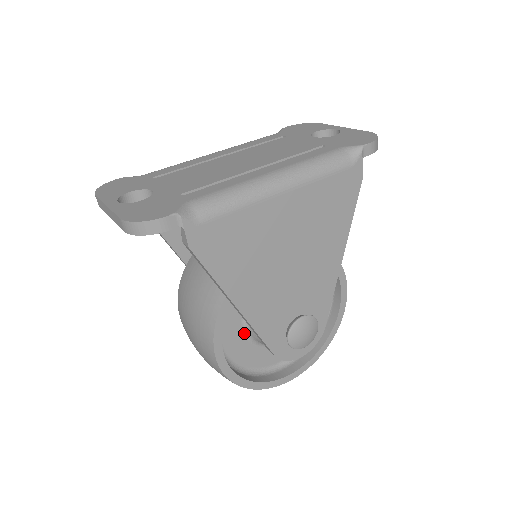
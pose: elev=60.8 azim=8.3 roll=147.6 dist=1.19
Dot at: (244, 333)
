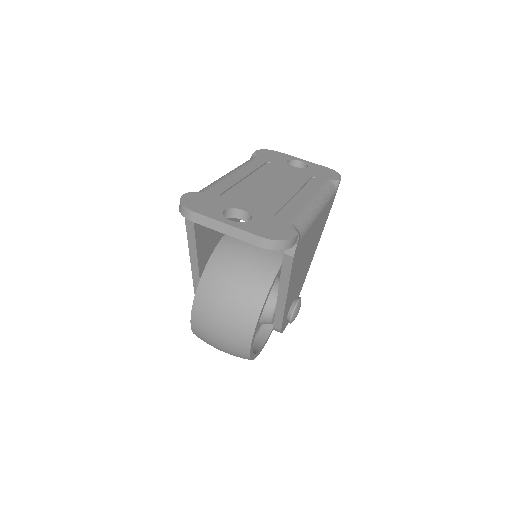
Dot at: occluded
